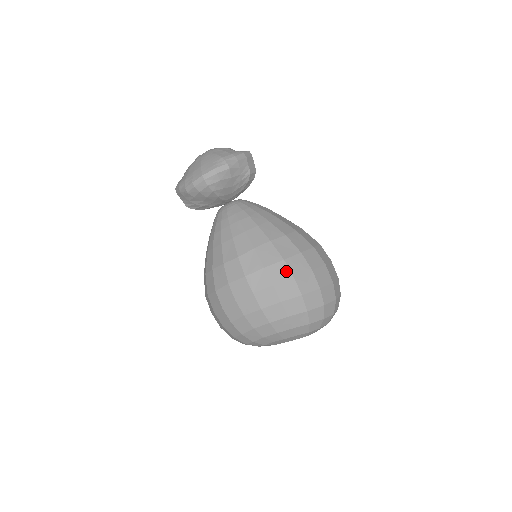
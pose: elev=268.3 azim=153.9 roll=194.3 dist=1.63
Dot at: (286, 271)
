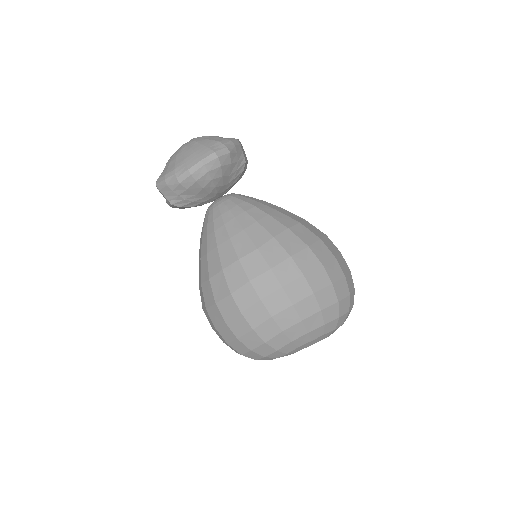
Dot at: (313, 258)
